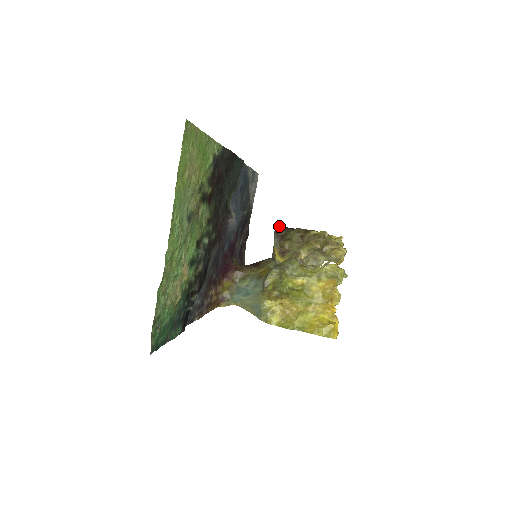
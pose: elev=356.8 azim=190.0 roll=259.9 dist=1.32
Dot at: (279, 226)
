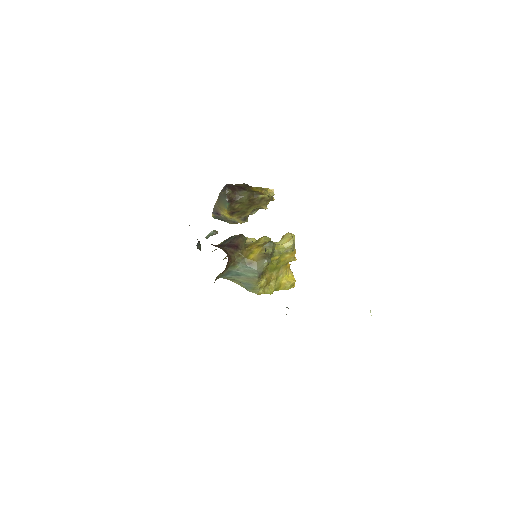
Dot at: (229, 189)
